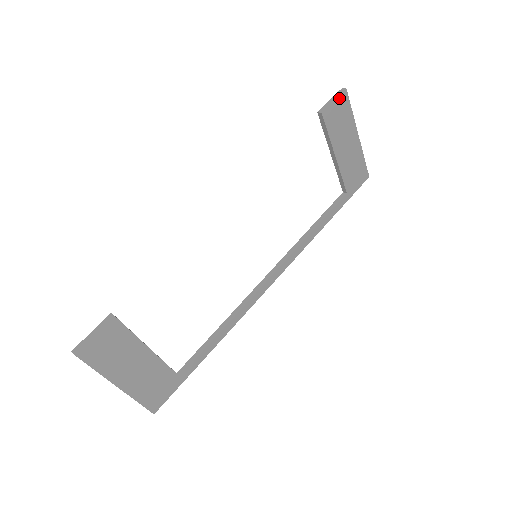
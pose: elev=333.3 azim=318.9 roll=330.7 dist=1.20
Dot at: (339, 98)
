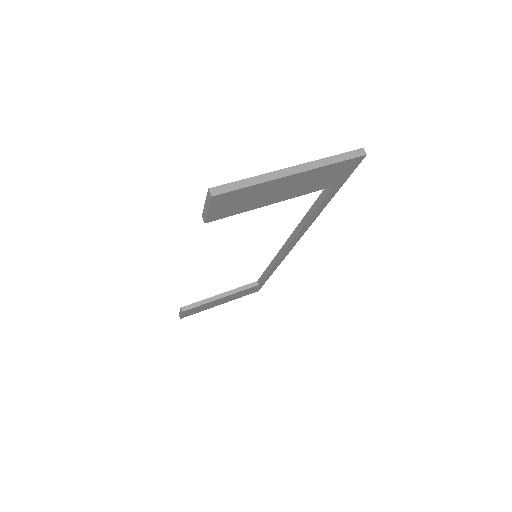
Dot at: (212, 204)
